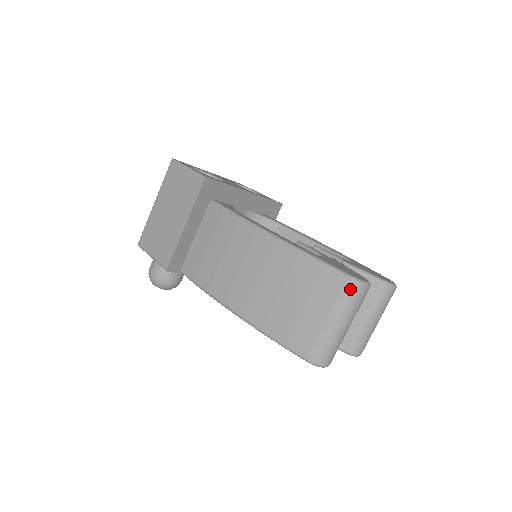
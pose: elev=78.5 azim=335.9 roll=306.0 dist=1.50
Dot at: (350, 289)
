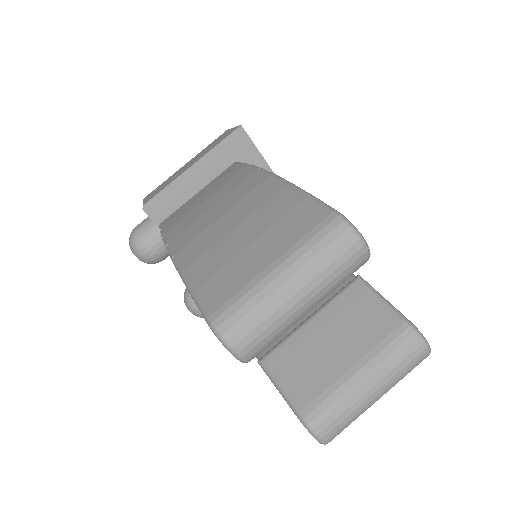
Dot at: (328, 228)
